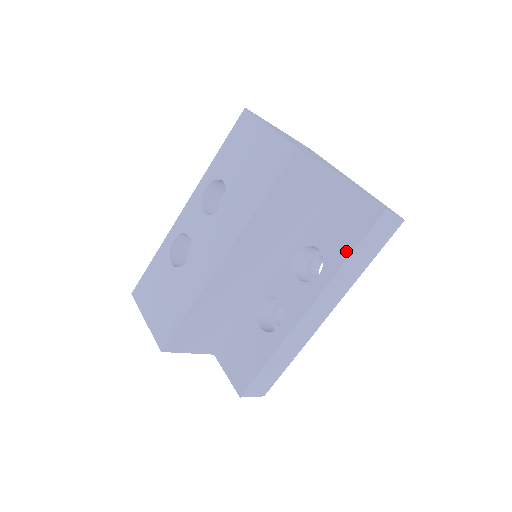
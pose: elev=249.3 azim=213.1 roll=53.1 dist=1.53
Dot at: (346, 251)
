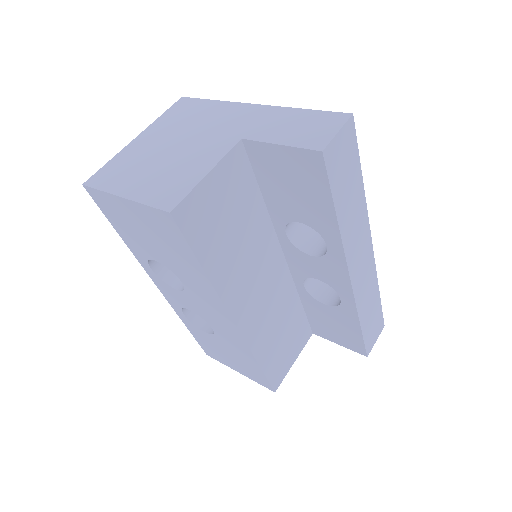
Dot at: (328, 214)
